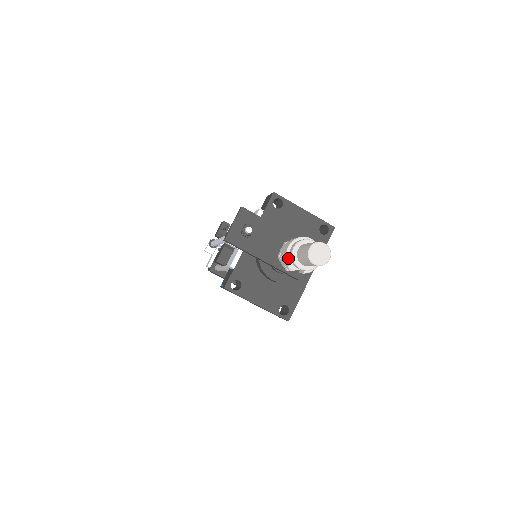
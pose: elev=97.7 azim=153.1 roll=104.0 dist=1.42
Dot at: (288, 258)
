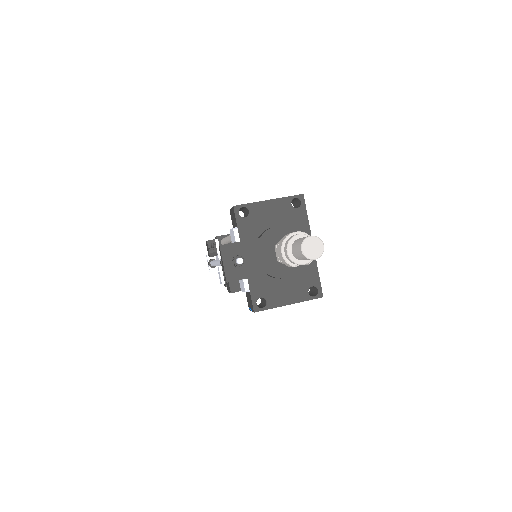
Dot at: (288, 262)
